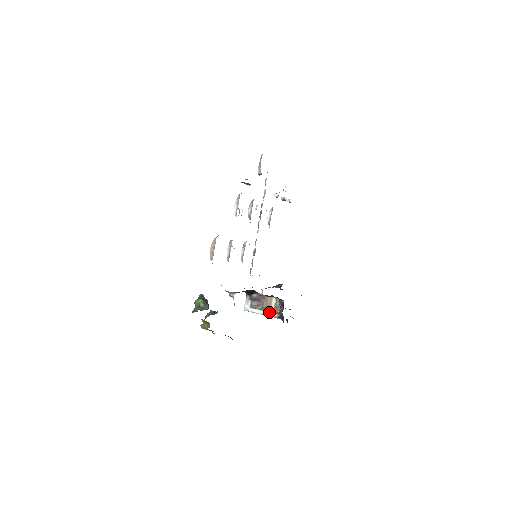
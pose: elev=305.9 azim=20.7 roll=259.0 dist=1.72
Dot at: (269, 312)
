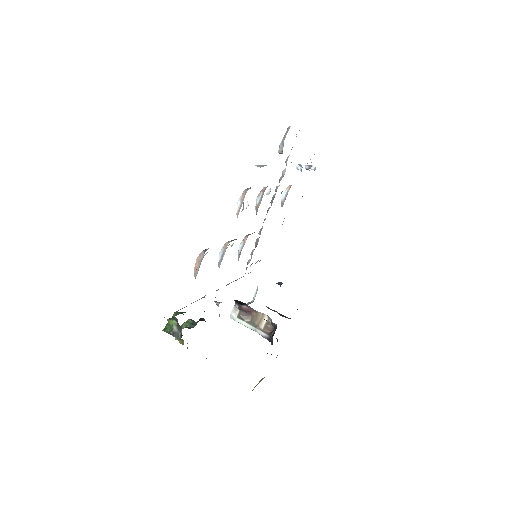
Dot at: (258, 329)
